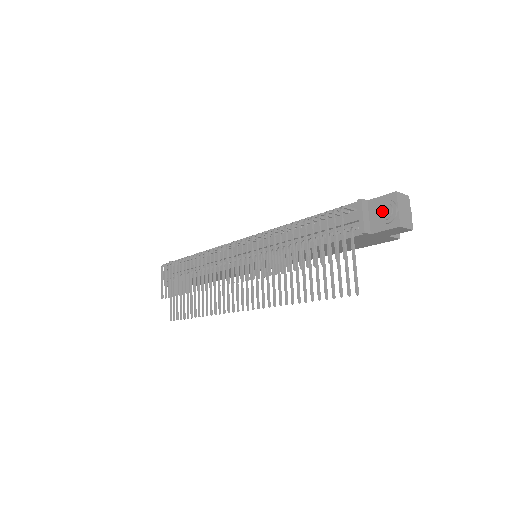
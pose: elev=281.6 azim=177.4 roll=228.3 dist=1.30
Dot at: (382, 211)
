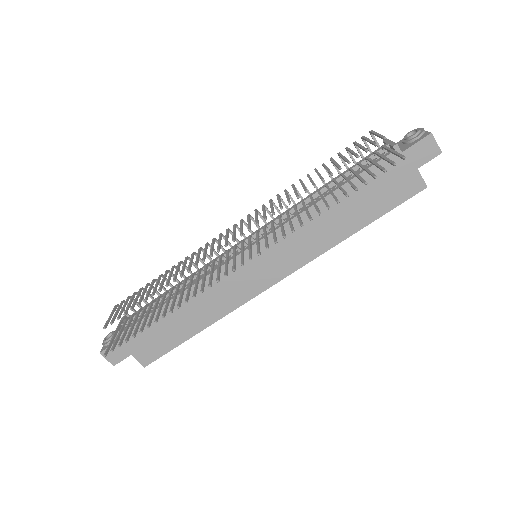
Dot at: occluded
